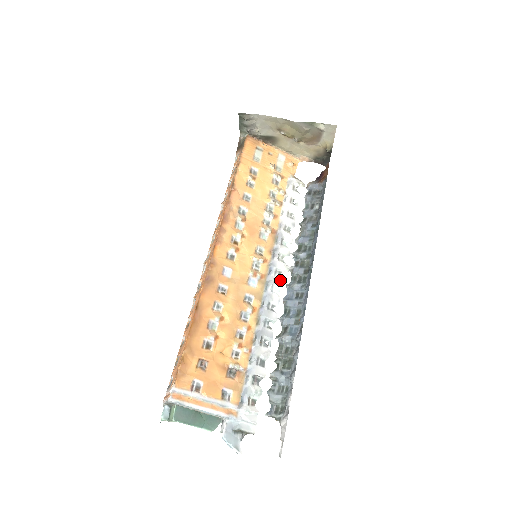
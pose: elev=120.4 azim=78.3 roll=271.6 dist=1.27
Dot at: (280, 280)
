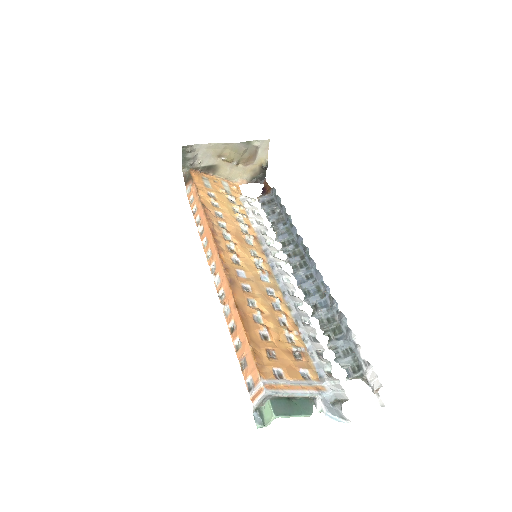
Dot at: (284, 272)
